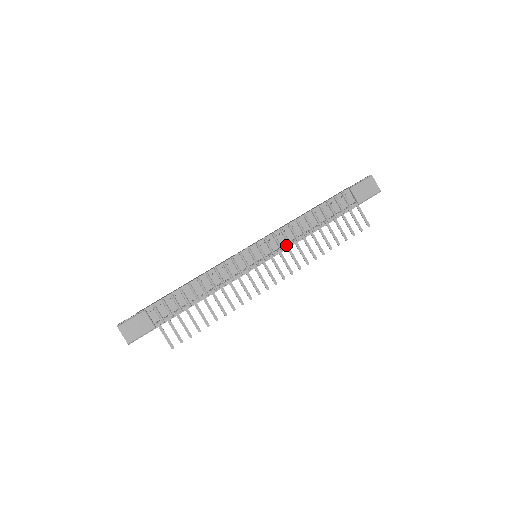
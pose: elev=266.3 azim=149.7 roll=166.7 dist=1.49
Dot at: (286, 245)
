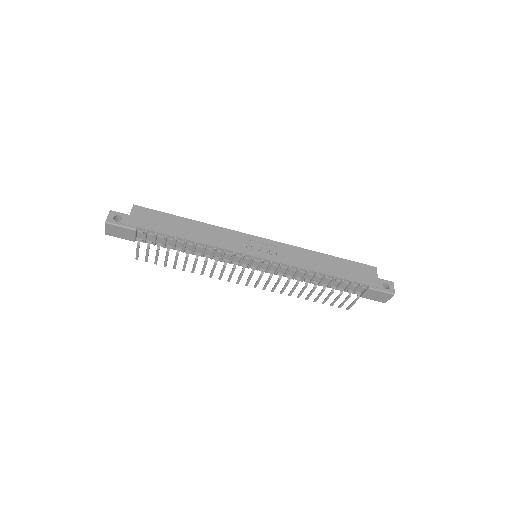
Dot at: (280, 278)
